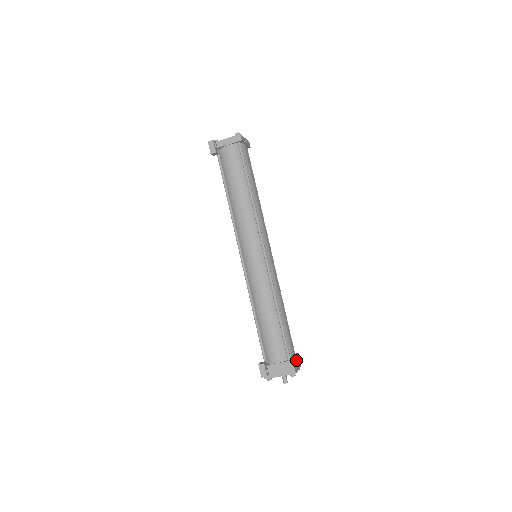
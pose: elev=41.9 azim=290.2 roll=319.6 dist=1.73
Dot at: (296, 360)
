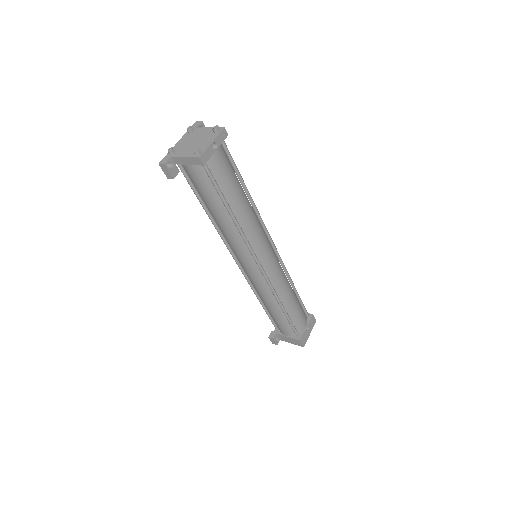
Dot at: (308, 327)
